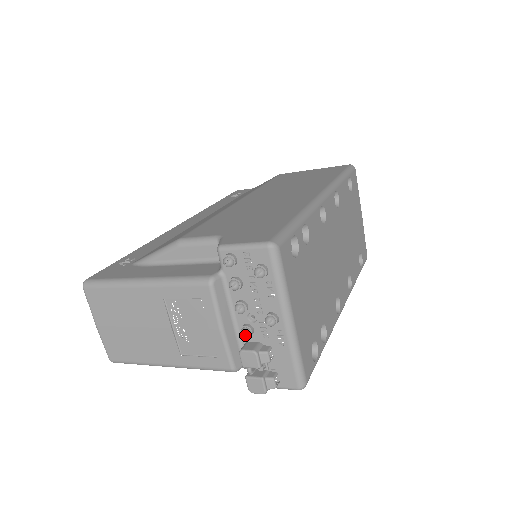
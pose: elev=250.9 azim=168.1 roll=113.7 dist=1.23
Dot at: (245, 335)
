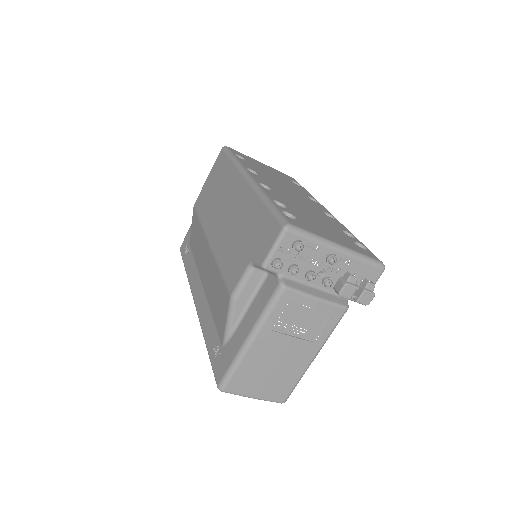
Dot at: (330, 285)
